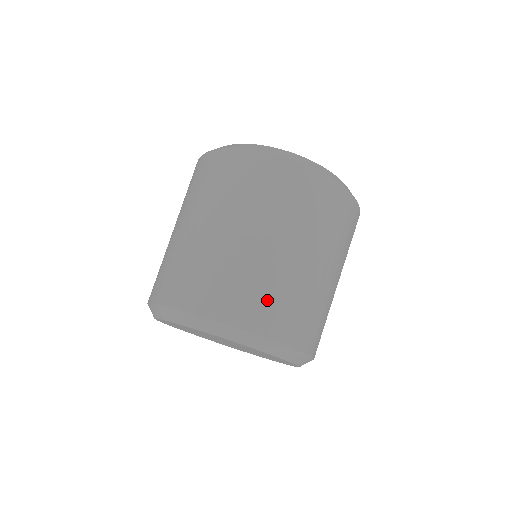
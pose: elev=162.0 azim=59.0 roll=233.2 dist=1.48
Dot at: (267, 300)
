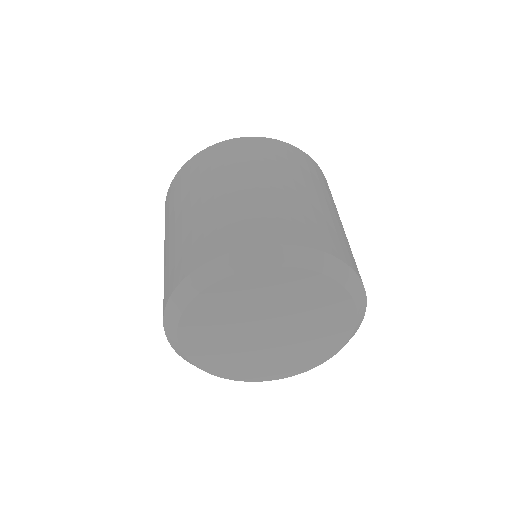
Dot at: (340, 240)
